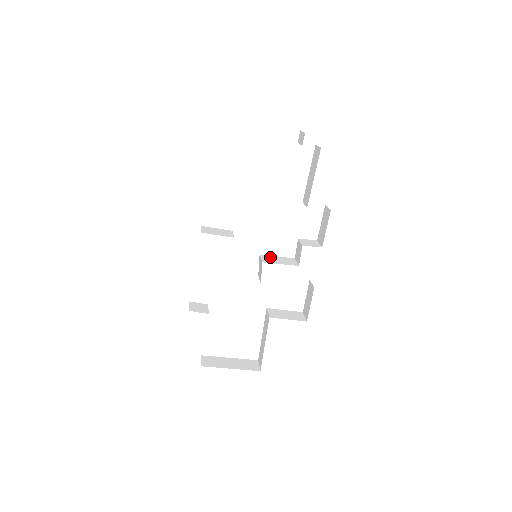
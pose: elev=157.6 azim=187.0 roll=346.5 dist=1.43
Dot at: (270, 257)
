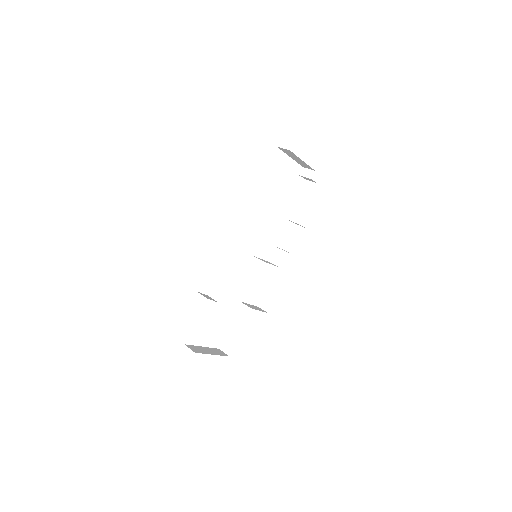
Dot at: (259, 258)
